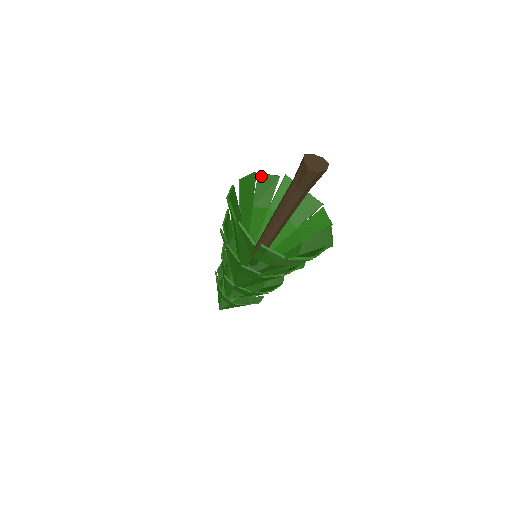
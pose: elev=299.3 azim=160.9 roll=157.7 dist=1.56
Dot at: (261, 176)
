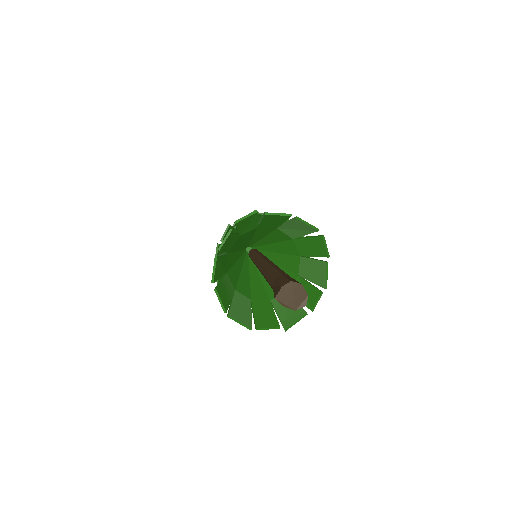
Dot at: (297, 220)
